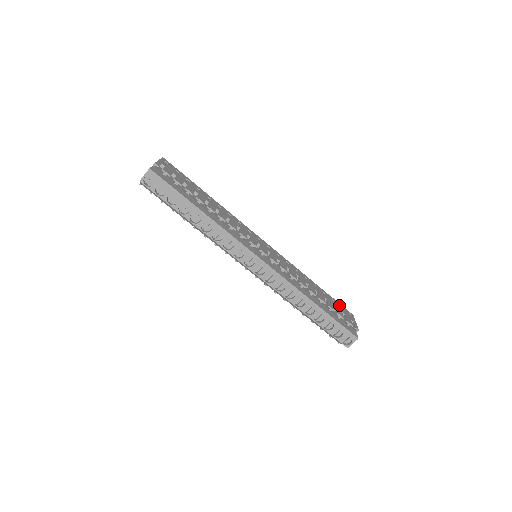
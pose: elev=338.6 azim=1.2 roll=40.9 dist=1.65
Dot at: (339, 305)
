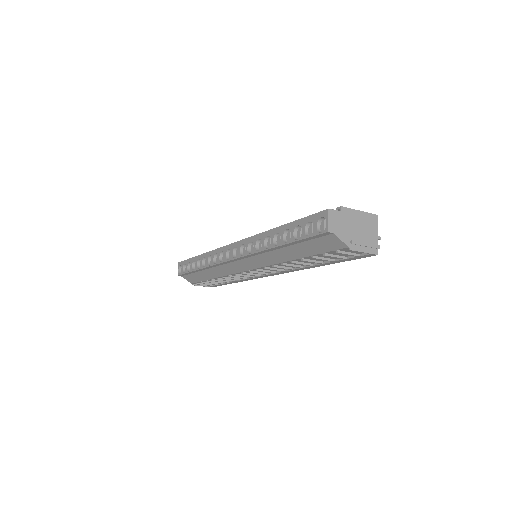
Dot at: occluded
